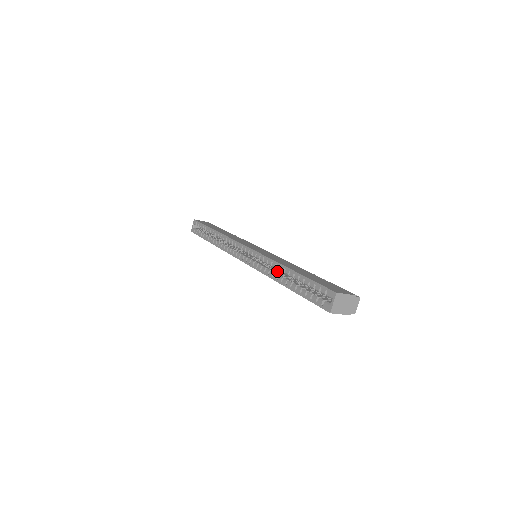
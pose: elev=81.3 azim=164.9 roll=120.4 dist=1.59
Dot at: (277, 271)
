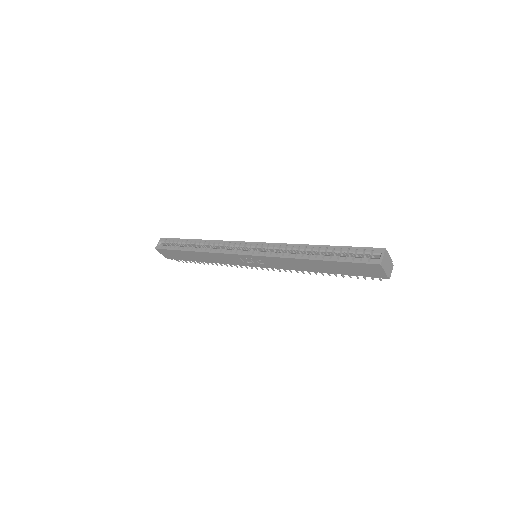
Dot at: occluded
